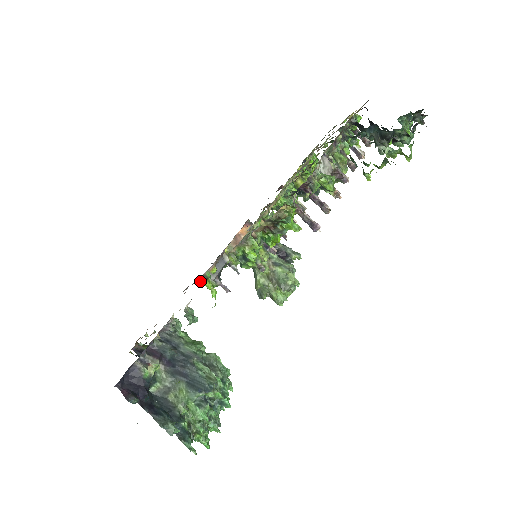
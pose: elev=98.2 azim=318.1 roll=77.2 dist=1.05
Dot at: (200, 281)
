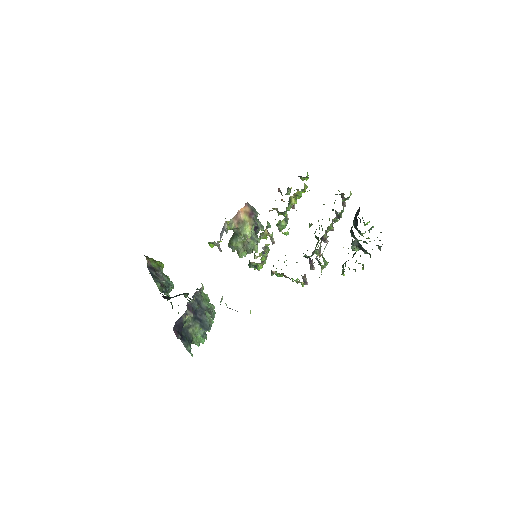
Dot at: (208, 242)
